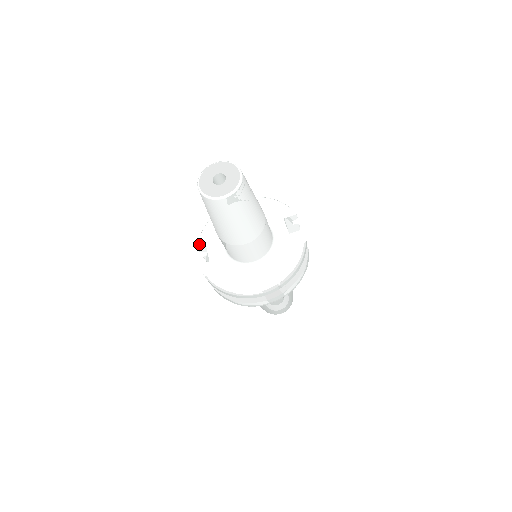
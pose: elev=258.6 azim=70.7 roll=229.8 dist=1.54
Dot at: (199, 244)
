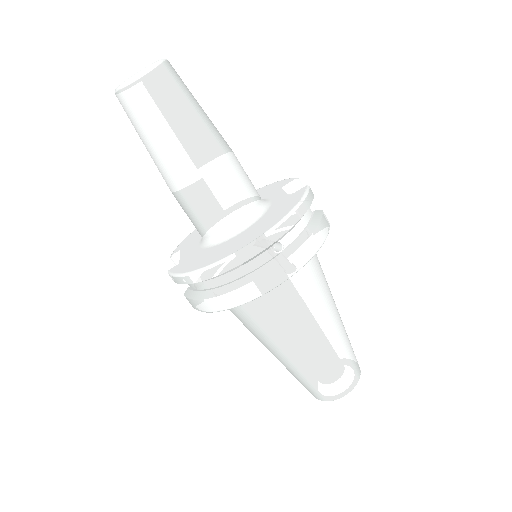
Dot at: (173, 252)
